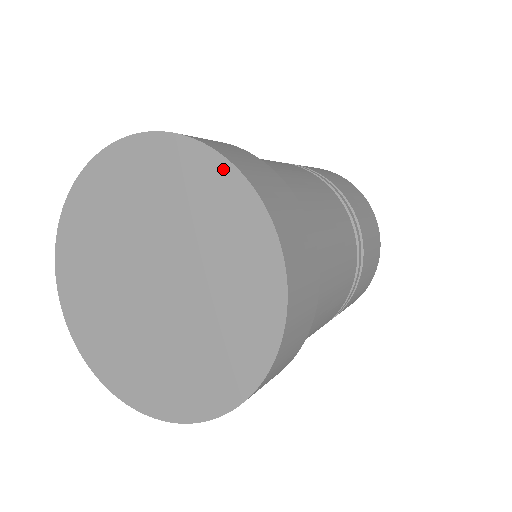
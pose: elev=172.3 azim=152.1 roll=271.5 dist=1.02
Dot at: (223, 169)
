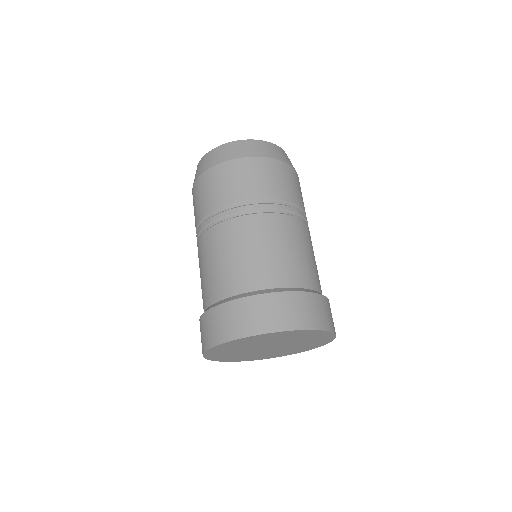
Dot at: (278, 333)
